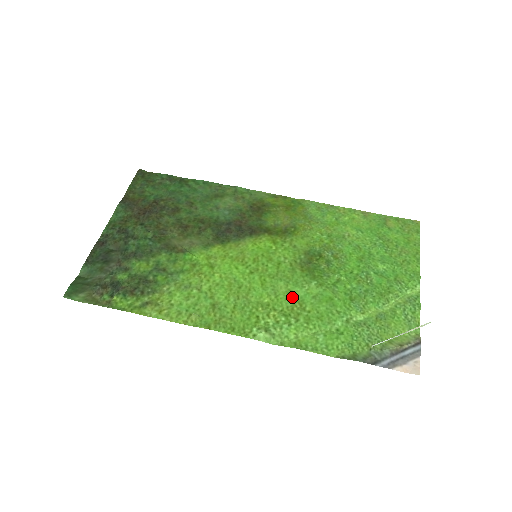
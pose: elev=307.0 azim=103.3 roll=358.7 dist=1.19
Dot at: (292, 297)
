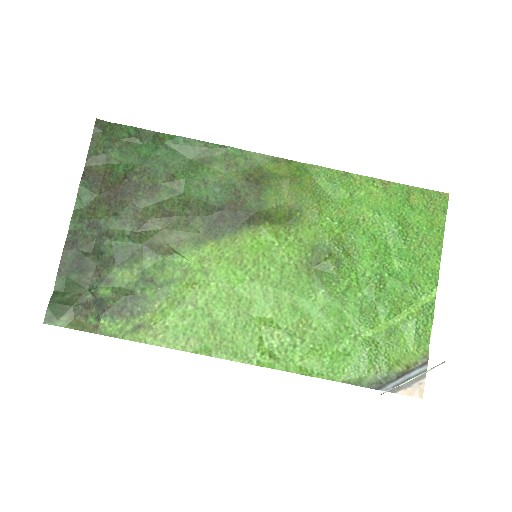
Dot at: (297, 311)
